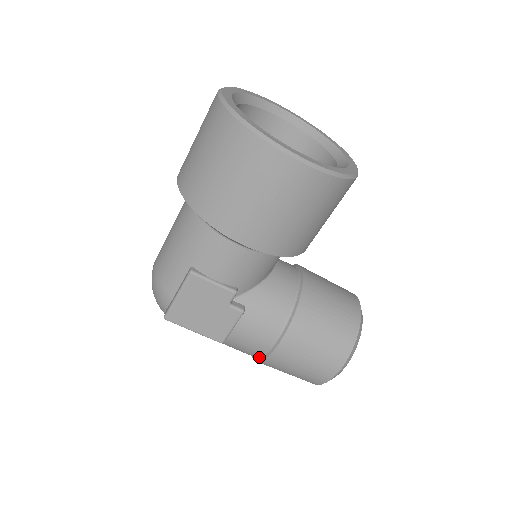
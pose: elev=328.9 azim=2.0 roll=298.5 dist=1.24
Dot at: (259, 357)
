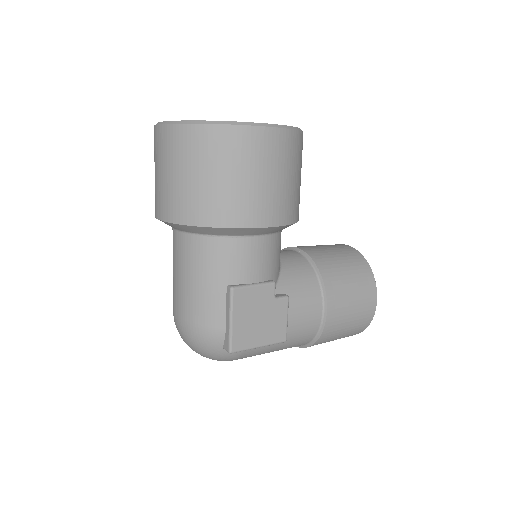
Dot at: (315, 336)
